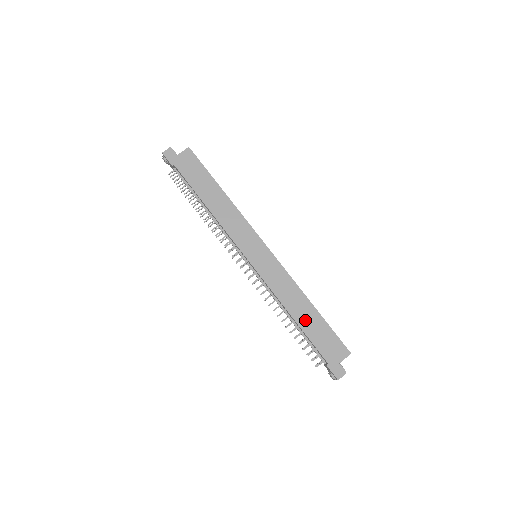
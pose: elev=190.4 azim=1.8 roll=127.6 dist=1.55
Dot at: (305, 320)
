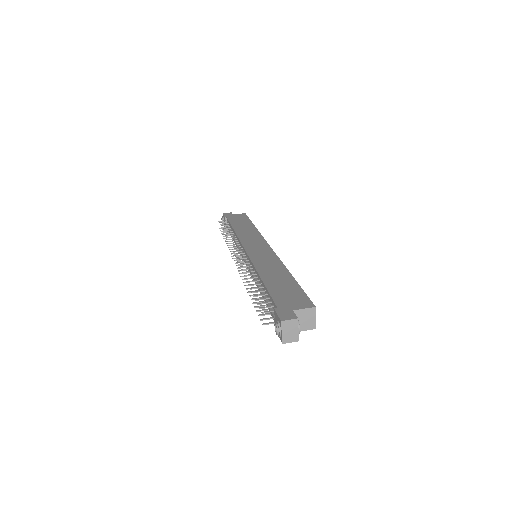
Dot at: (274, 280)
